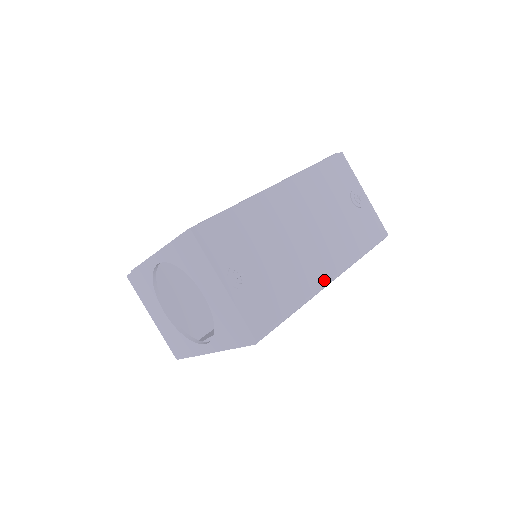
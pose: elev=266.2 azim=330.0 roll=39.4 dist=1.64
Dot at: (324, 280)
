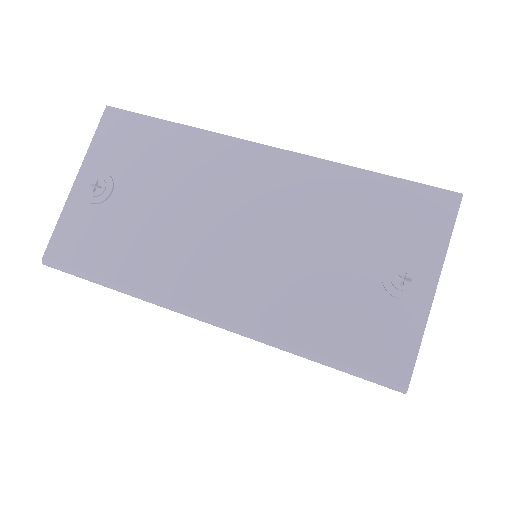
Dot at: (192, 304)
